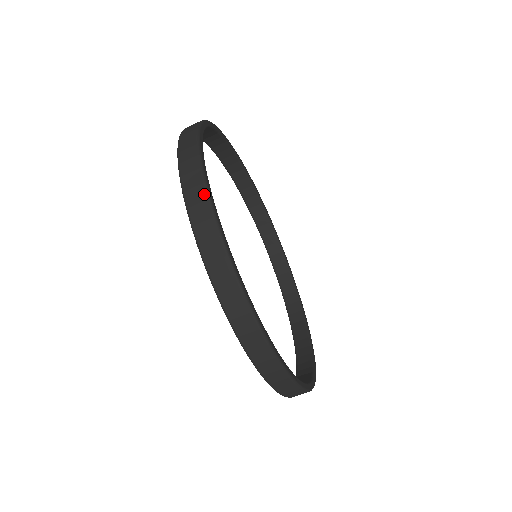
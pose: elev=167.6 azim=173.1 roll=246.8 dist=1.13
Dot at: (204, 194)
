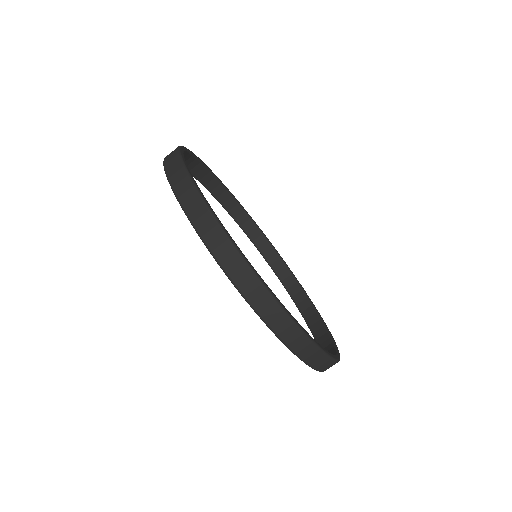
Dot at: (288, 321)
